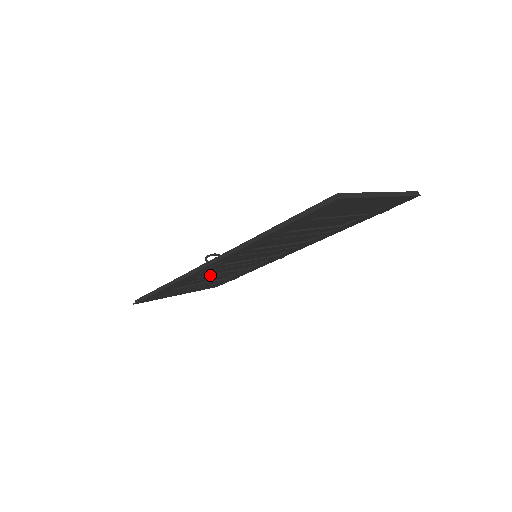
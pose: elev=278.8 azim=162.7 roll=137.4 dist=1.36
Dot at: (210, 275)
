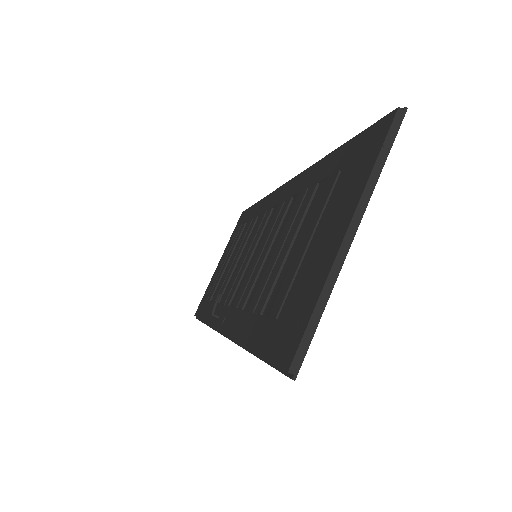
Dot at: occluded
